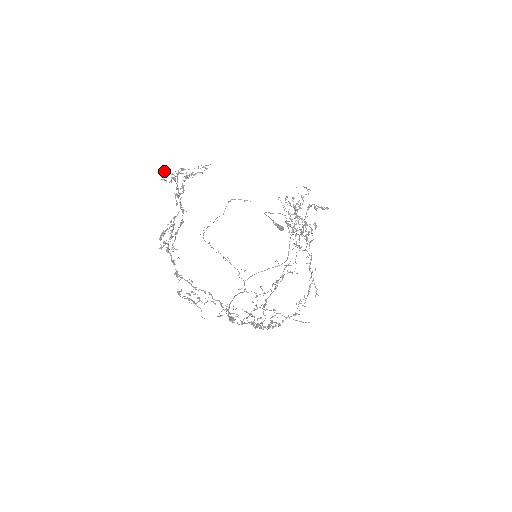
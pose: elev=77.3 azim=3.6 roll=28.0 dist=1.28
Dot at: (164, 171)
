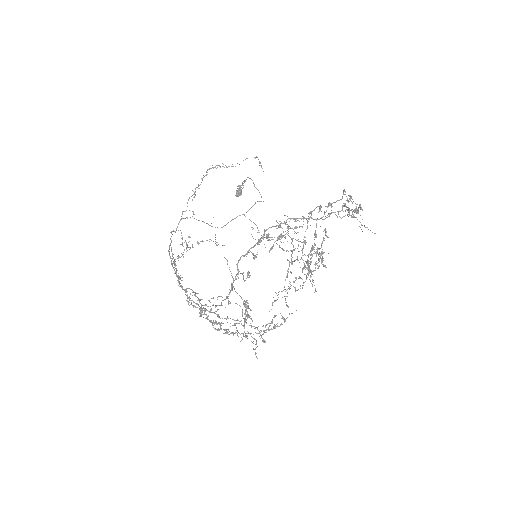
Dot at: (362, 209)
